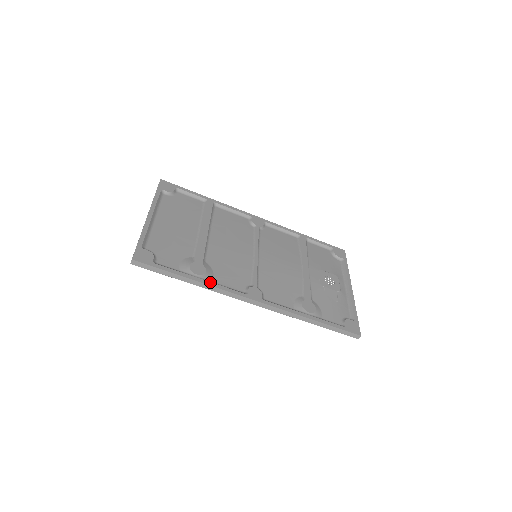
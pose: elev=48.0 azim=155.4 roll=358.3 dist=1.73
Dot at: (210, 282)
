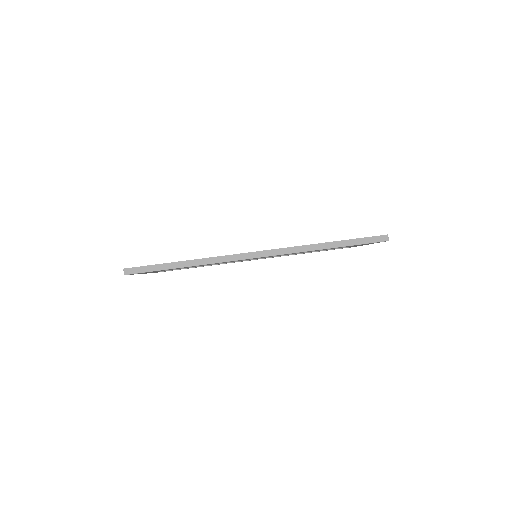
Dot at: (206, 258)
